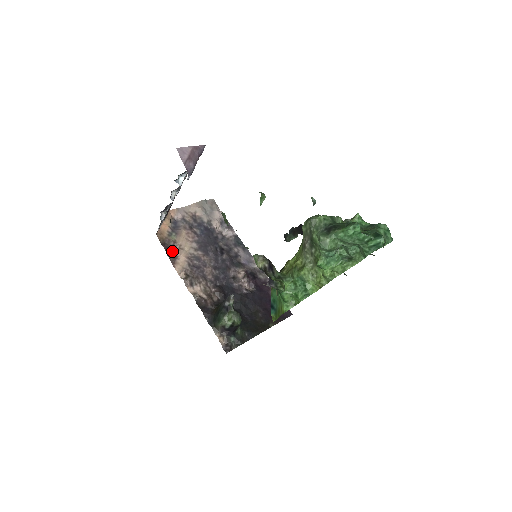
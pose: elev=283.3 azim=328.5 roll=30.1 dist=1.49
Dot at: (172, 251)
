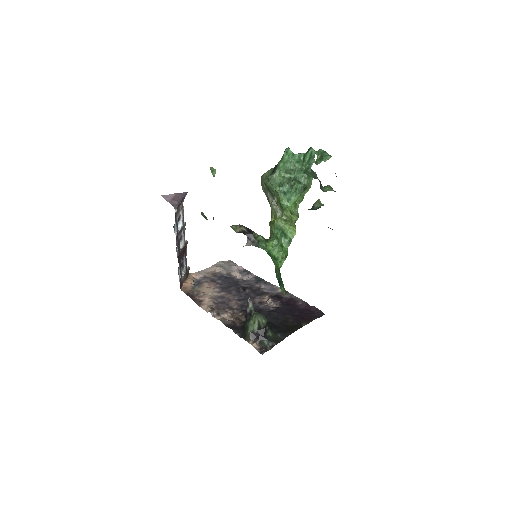
Dot at: (197, 297)
